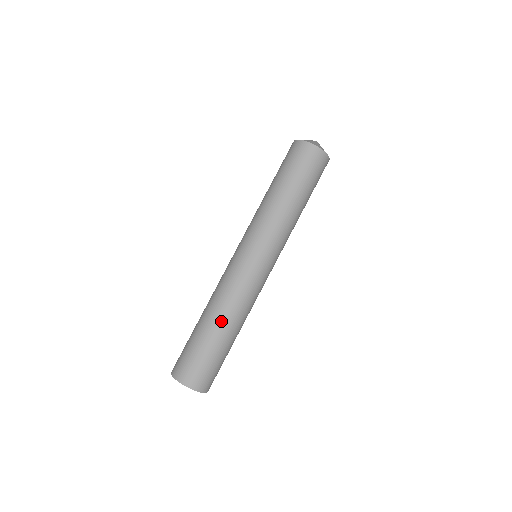
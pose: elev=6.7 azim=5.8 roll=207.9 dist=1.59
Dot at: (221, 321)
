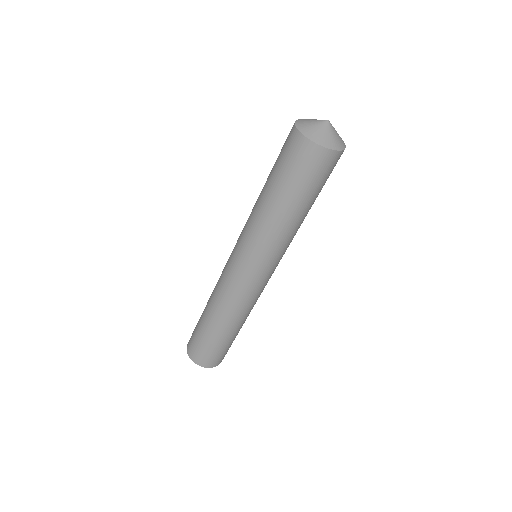
Dot at: (239, 325)
